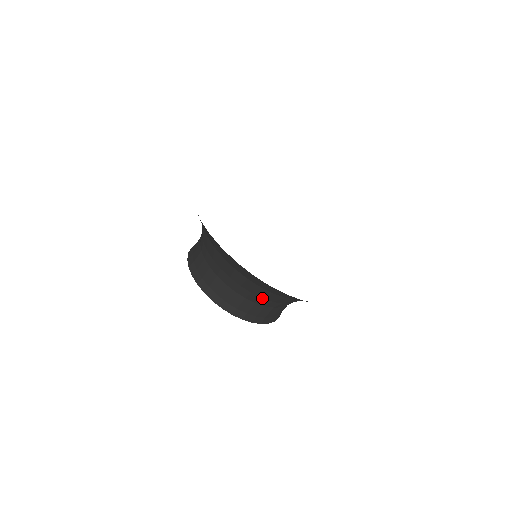
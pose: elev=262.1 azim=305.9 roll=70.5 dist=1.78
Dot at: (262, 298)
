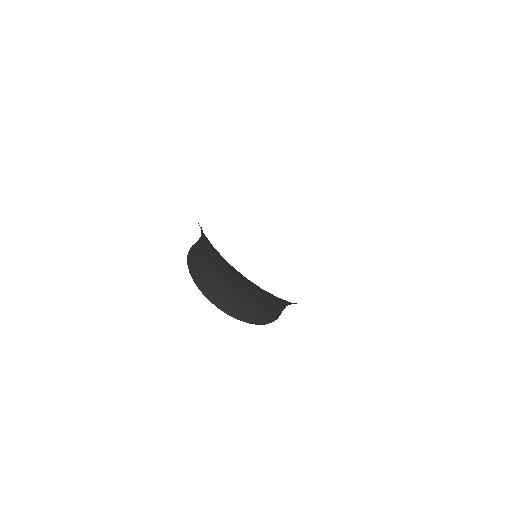
Dot at: (268, 303)
